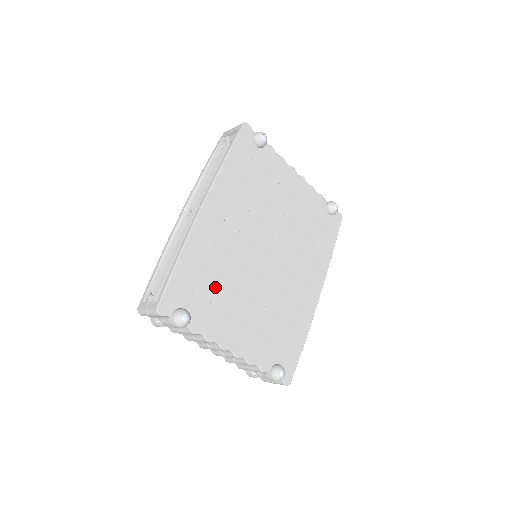
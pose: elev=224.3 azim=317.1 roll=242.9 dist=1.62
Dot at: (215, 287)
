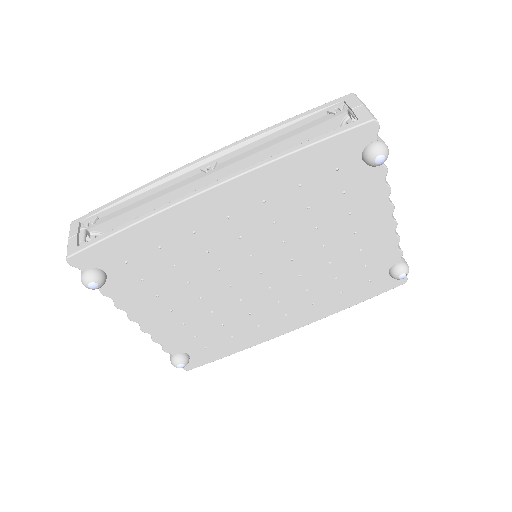
Dot at: (161, 271)
